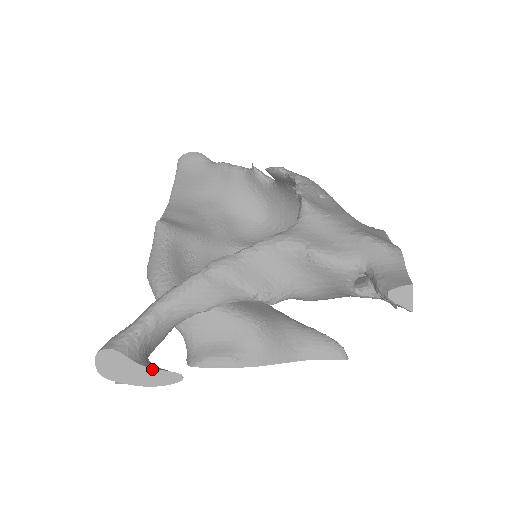
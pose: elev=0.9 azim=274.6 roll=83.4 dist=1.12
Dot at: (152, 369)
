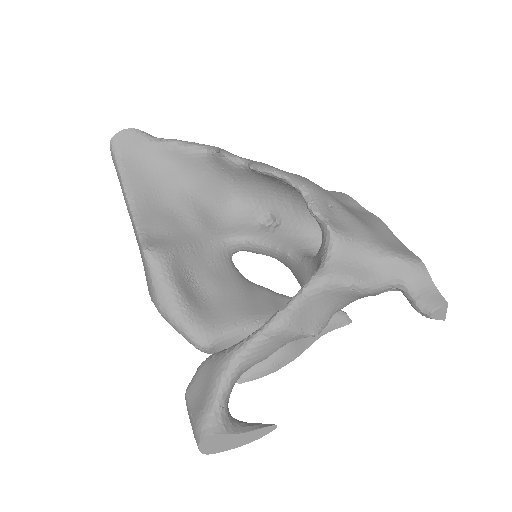
Dot at: (251, 432)
